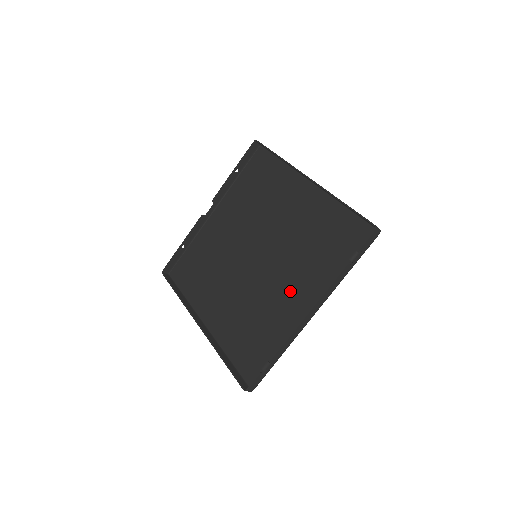
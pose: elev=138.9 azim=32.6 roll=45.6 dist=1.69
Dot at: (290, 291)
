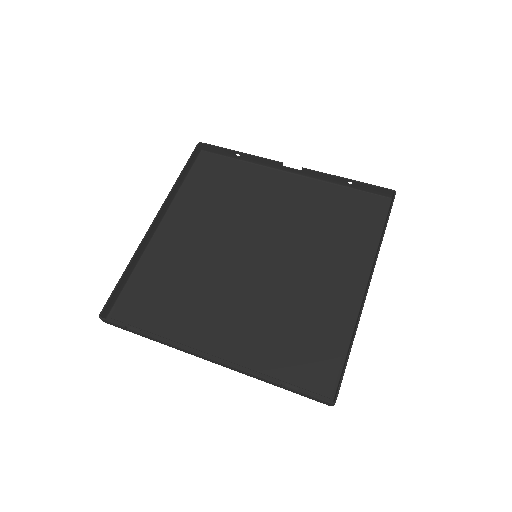
Dot at: (229, 320)
